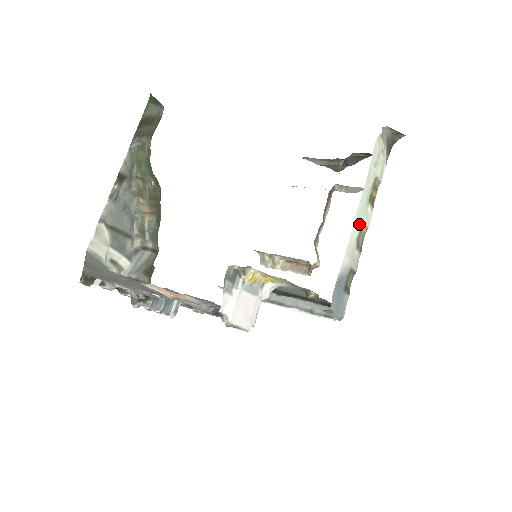
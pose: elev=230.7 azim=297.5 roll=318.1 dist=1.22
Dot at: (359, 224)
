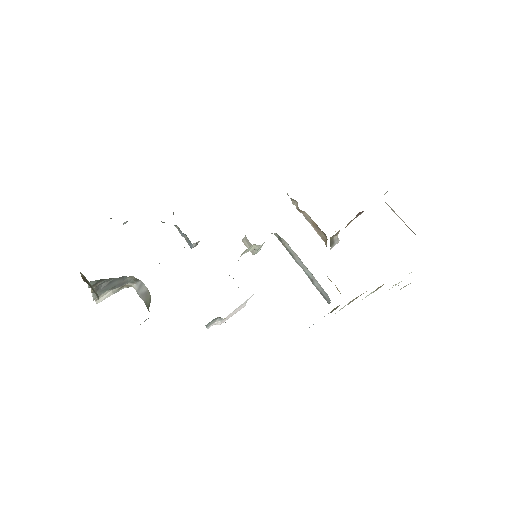
Dot at: occluded
